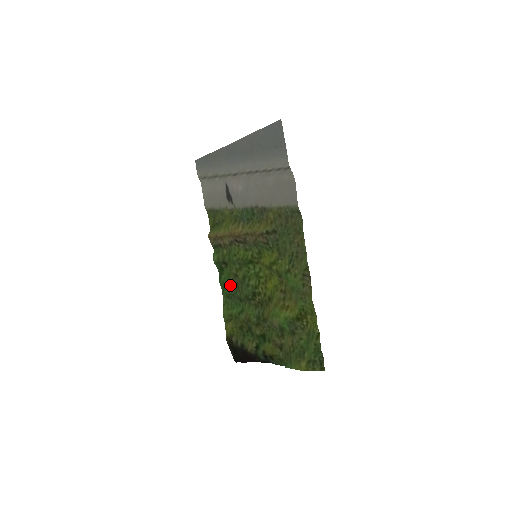
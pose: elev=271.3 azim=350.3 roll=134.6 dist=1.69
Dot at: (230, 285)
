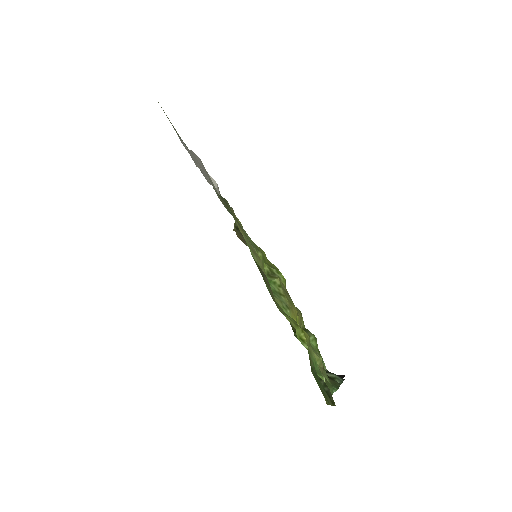
Dot at: occluded
